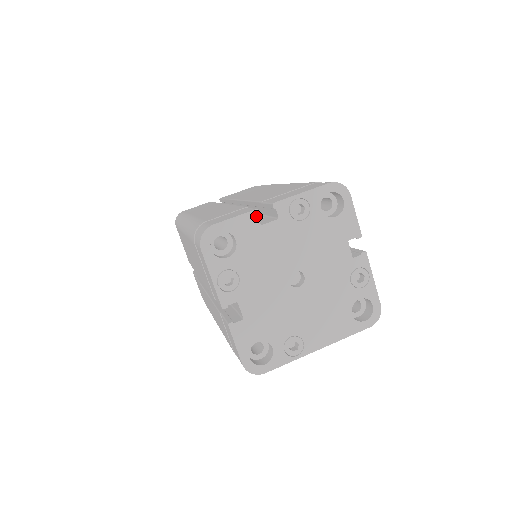
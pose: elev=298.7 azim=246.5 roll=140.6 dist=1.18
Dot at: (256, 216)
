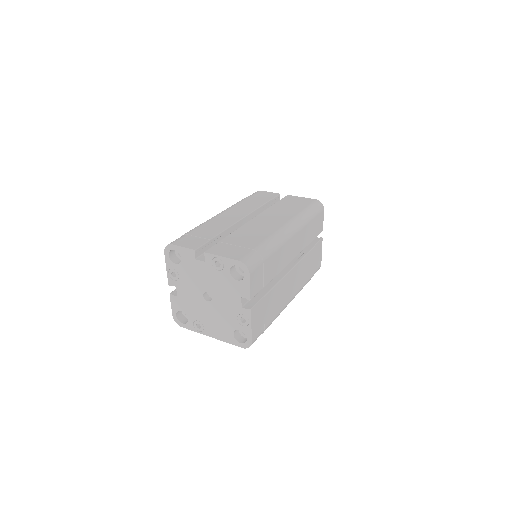
Dot at: (194, 253)
